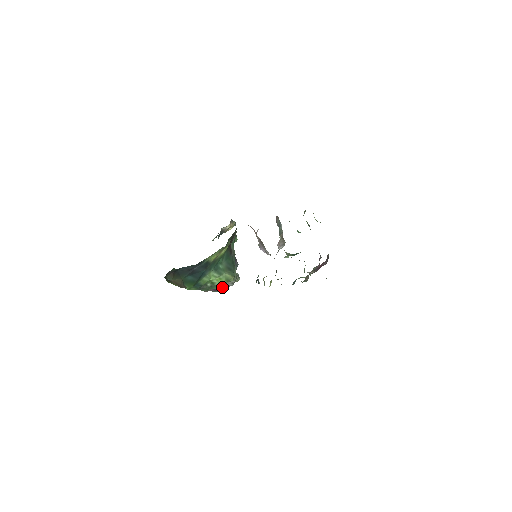
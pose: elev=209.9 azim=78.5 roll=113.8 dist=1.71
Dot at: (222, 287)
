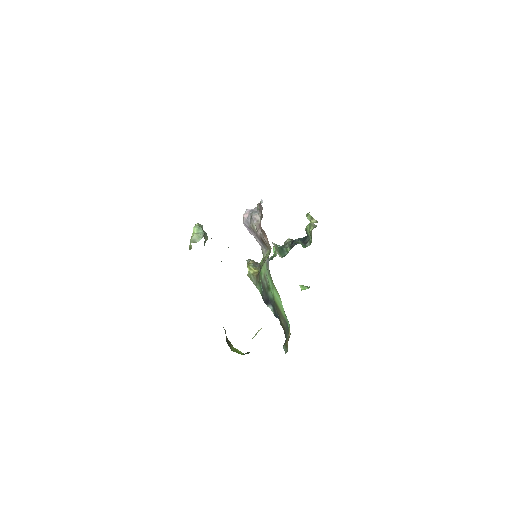
Dot at: occluded
